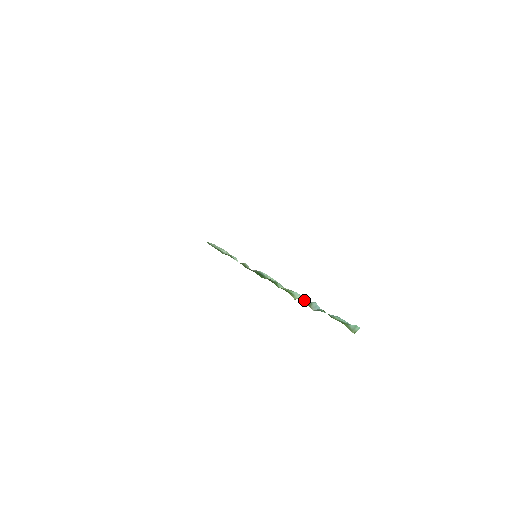
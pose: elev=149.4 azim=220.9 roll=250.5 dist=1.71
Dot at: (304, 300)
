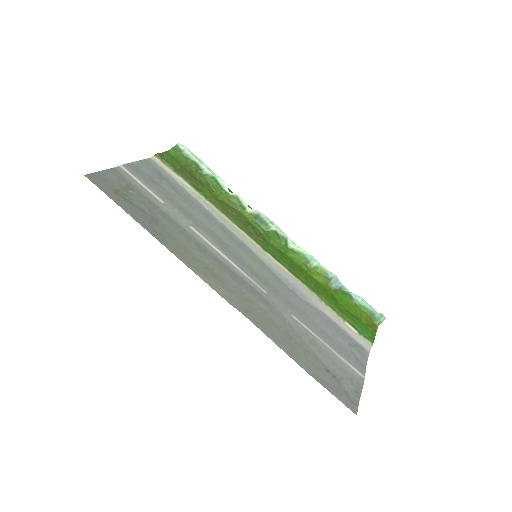
Dot at: (322, 272)
